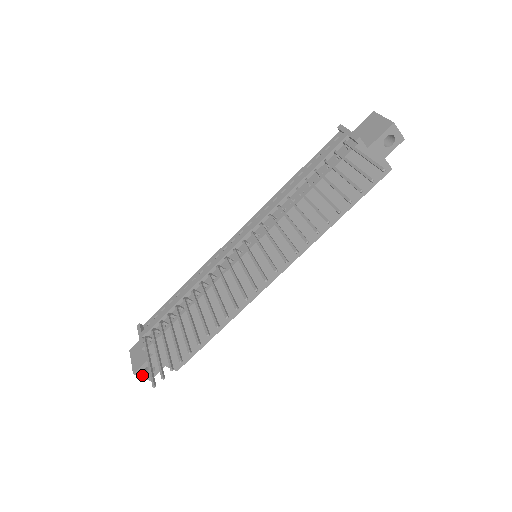
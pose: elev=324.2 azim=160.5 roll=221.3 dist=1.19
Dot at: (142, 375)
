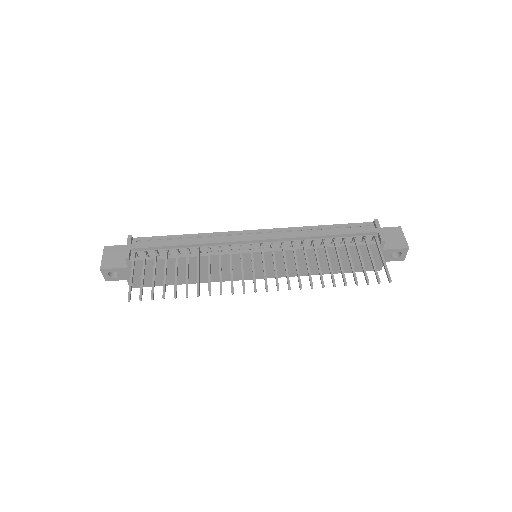
Dot at: (105, 274)
